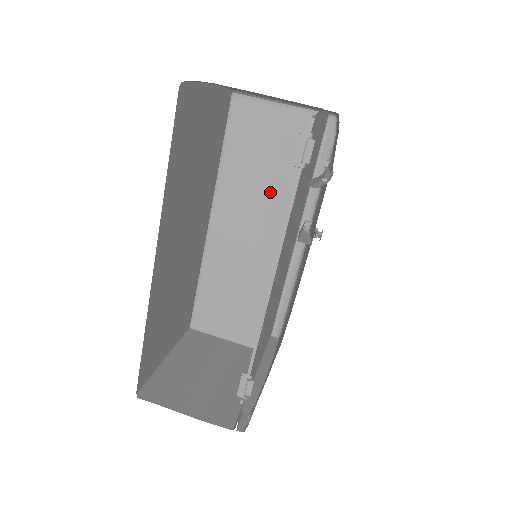
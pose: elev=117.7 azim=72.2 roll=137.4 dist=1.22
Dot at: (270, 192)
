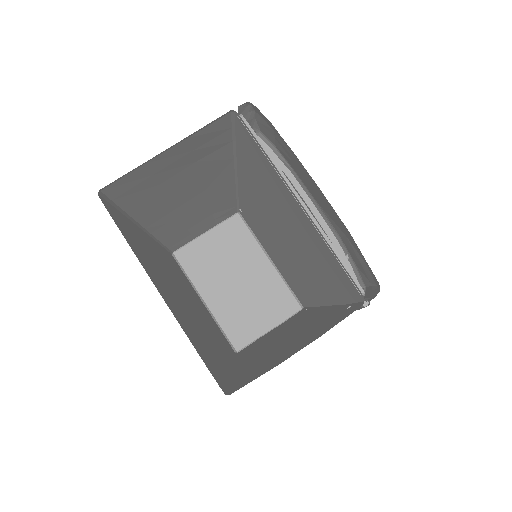
Dot at: (196, 181)
